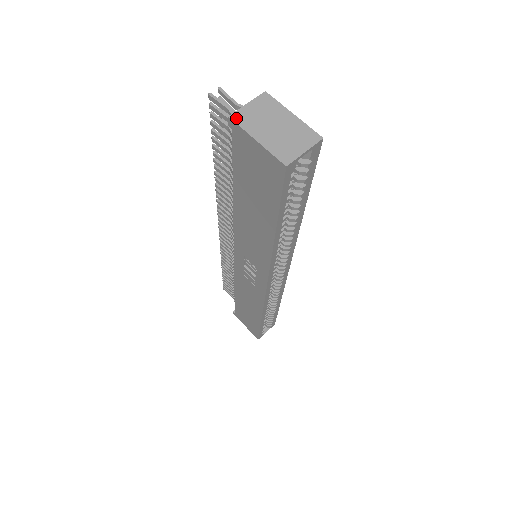
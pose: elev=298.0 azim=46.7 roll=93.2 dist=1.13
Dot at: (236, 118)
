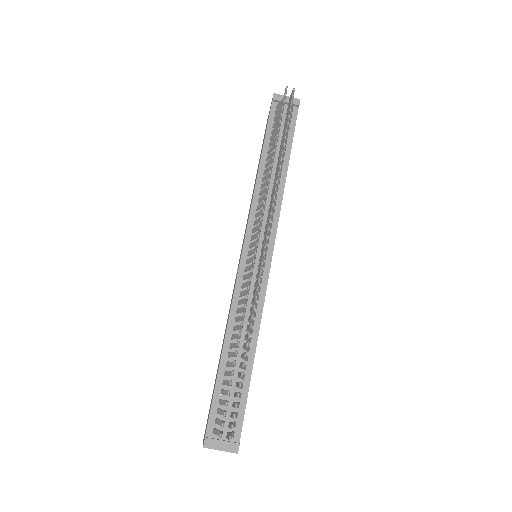
Dot at: occluded
